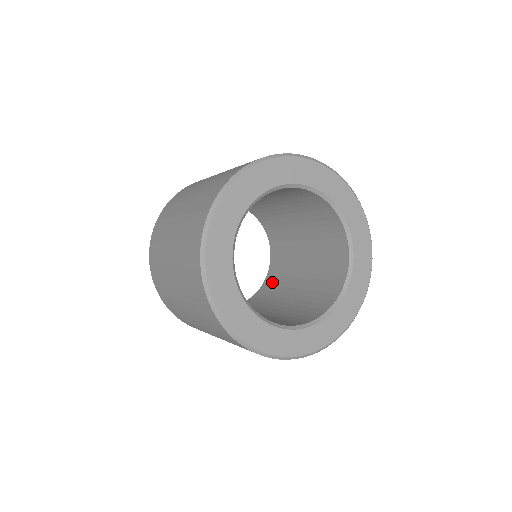
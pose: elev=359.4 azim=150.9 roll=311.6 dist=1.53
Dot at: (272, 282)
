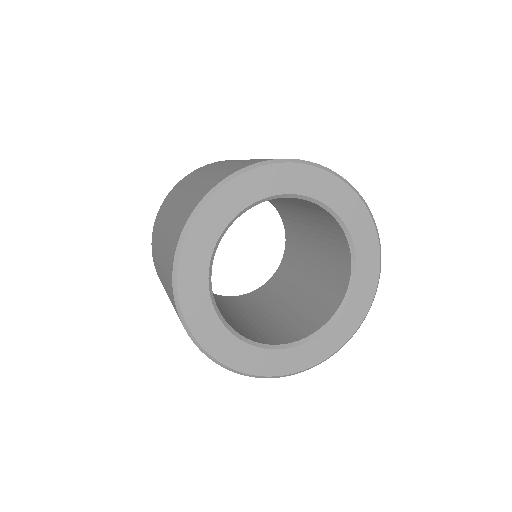
Dot at: (279, 279)
